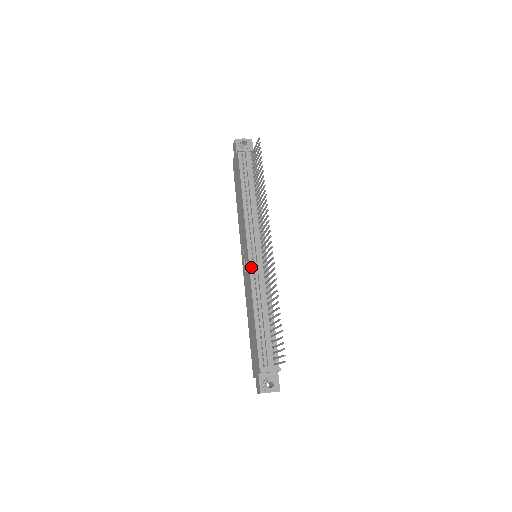
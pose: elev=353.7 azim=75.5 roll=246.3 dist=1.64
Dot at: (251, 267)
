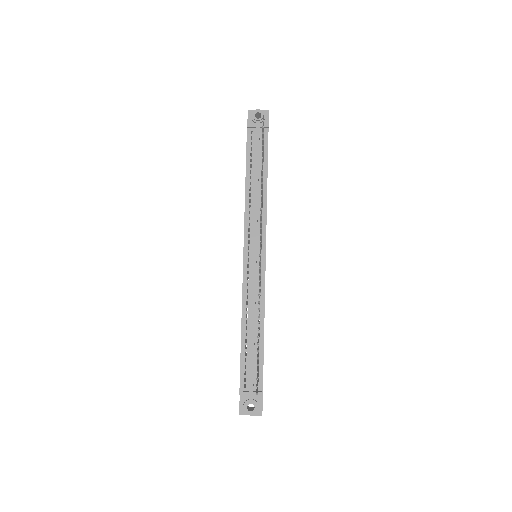
Dot at: (245, 271)
